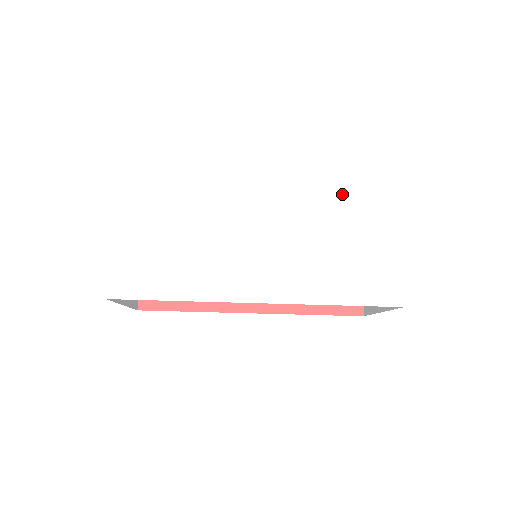
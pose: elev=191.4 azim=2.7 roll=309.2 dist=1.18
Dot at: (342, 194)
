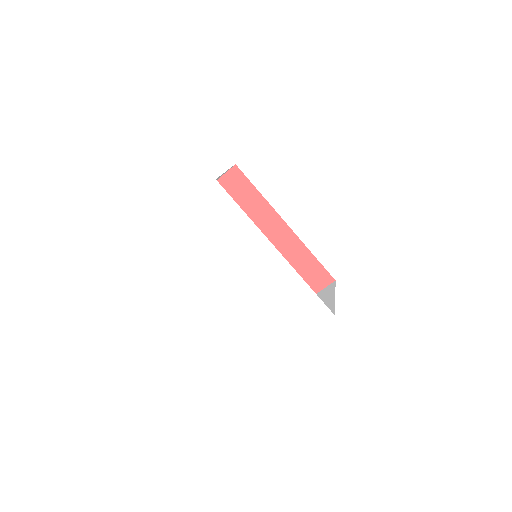
Dot at: (308, 291)
